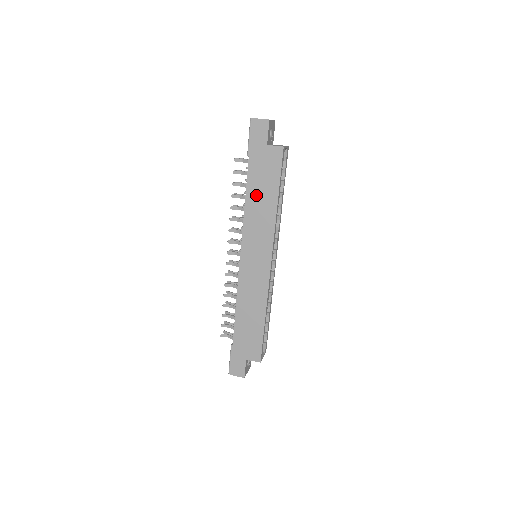
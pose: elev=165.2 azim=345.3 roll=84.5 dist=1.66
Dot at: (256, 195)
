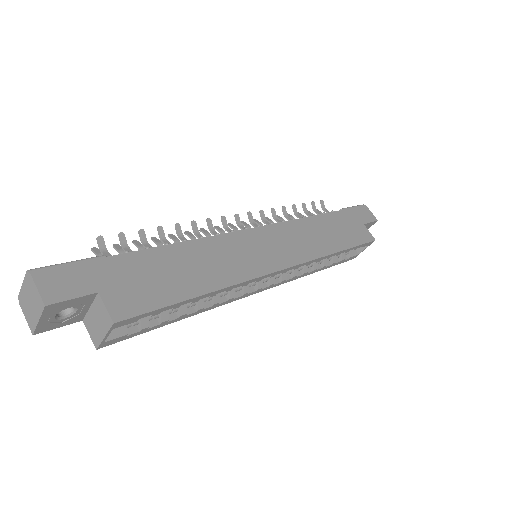
Dot at: (325, 226)
